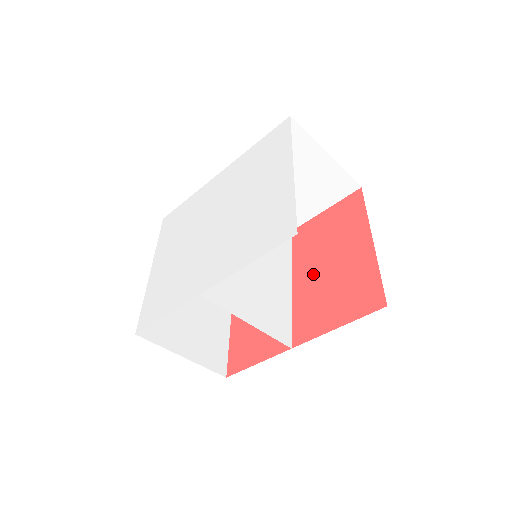
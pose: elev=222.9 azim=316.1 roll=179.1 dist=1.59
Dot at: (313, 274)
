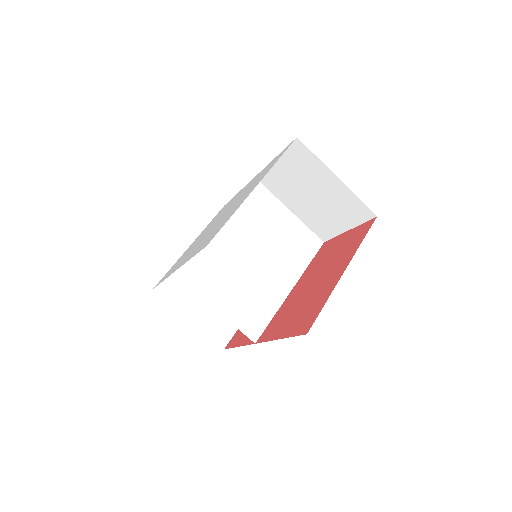
Dot at: (304, 287)
